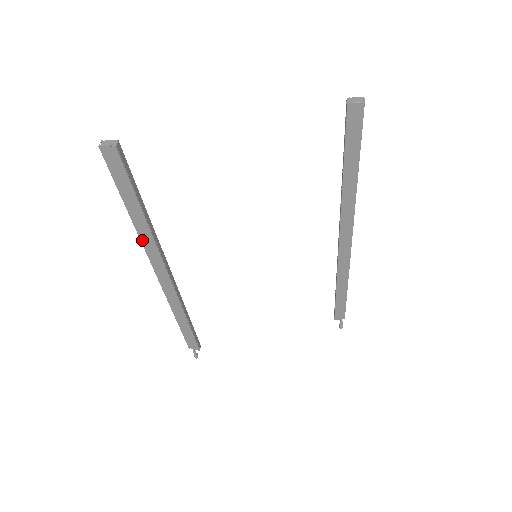
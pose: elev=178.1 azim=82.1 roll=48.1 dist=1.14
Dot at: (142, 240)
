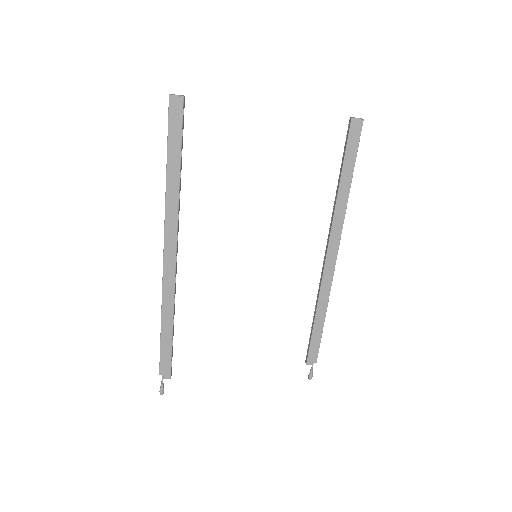
Dot at: (167, 205)
